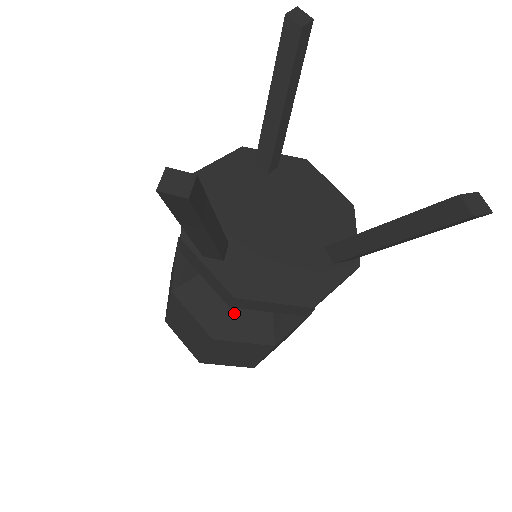
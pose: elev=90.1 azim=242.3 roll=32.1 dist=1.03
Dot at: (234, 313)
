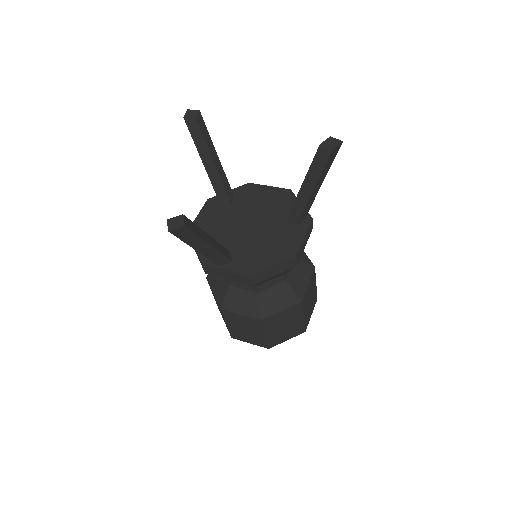
Dot at: (263, 296)
